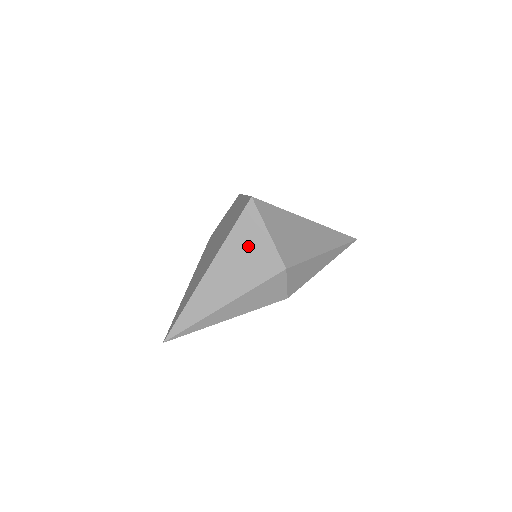
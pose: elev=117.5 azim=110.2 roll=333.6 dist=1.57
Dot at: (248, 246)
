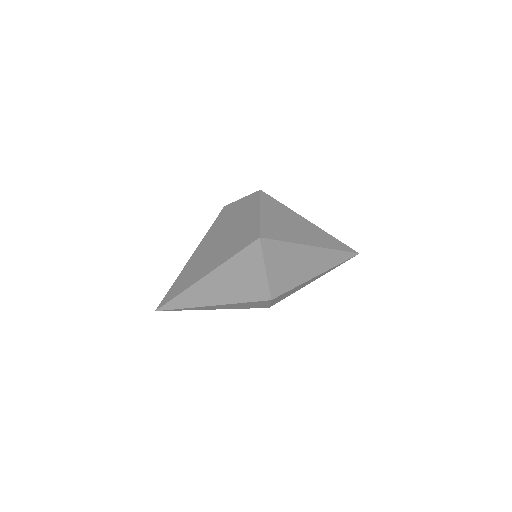
Dot at: (244, 273)
